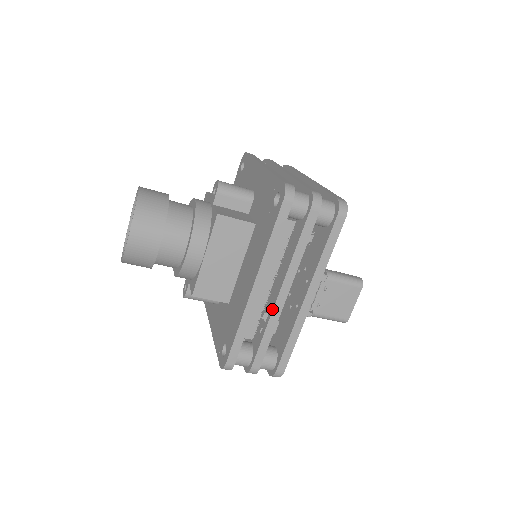
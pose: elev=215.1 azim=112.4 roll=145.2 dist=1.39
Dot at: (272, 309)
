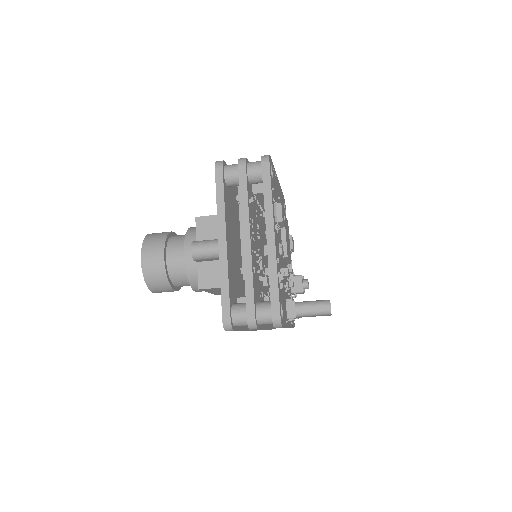
Dot at: occluded
